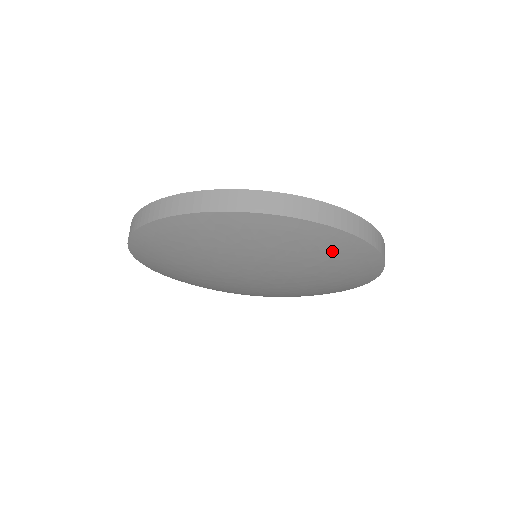
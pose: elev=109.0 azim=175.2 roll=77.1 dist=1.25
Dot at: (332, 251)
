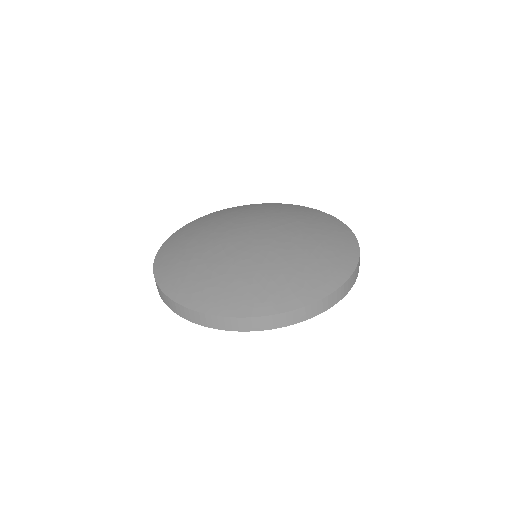
Dot at: occluded
